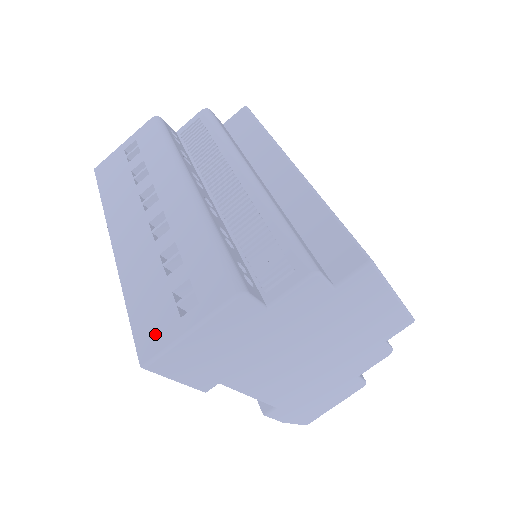
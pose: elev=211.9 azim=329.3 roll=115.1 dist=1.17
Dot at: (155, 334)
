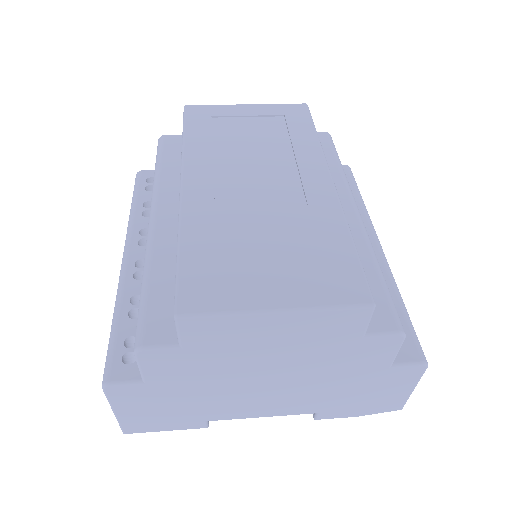
Dot at: occluded
